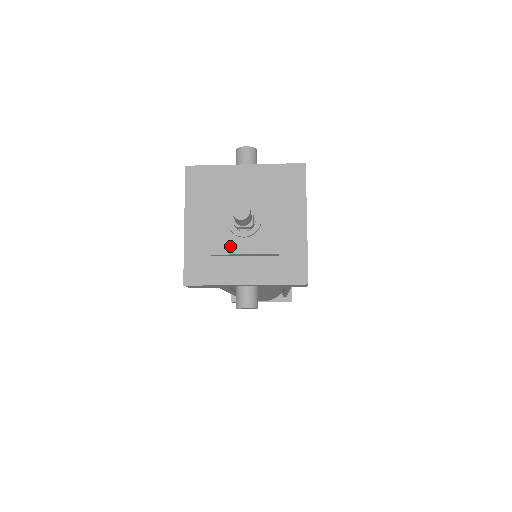
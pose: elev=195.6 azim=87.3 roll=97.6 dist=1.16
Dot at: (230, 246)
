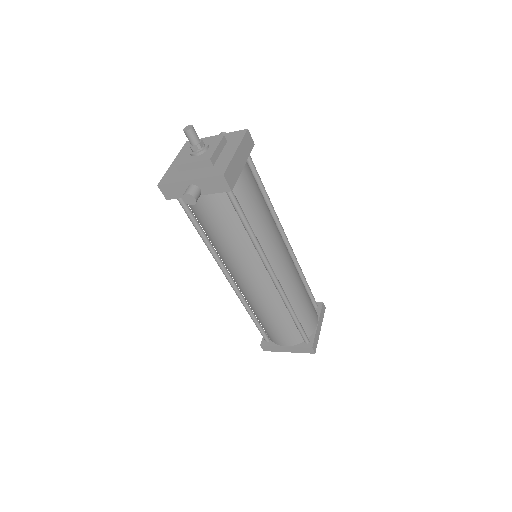
Dot at: (187, 161)
